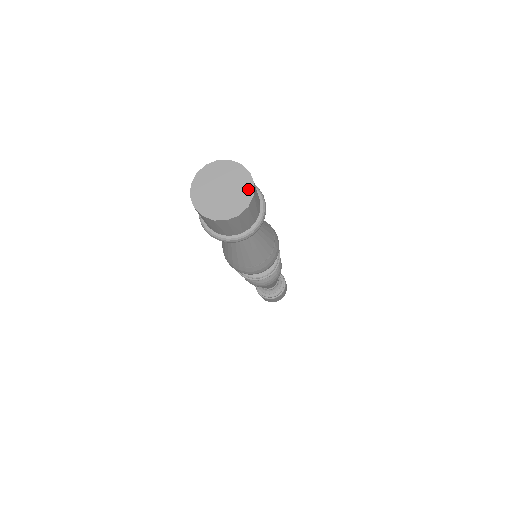
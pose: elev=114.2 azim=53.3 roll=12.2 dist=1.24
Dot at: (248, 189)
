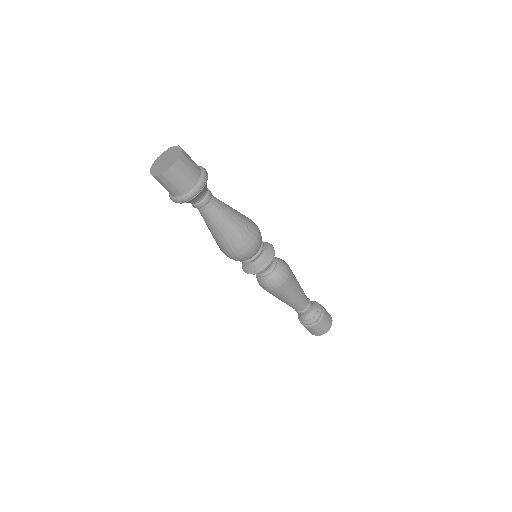
Dot at: (170, 165)
